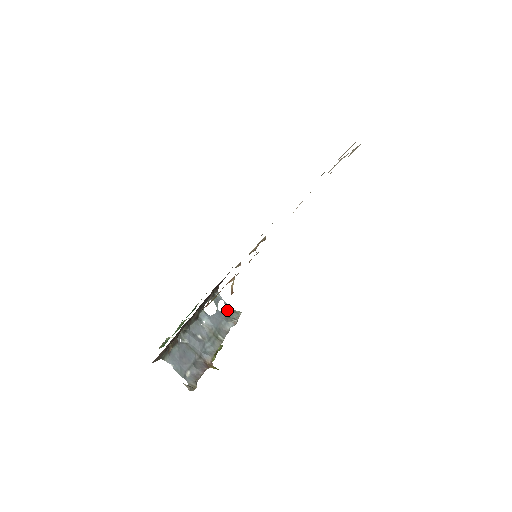
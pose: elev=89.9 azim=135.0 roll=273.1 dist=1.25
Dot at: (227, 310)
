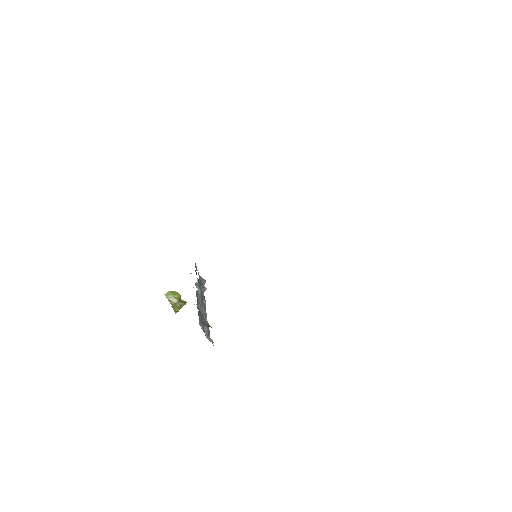
Dot at: (199, 278)
